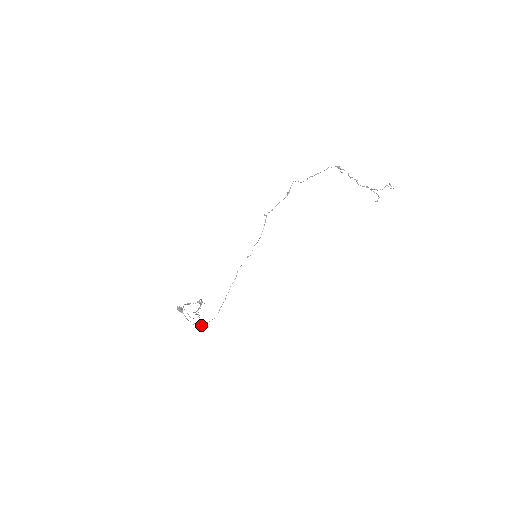
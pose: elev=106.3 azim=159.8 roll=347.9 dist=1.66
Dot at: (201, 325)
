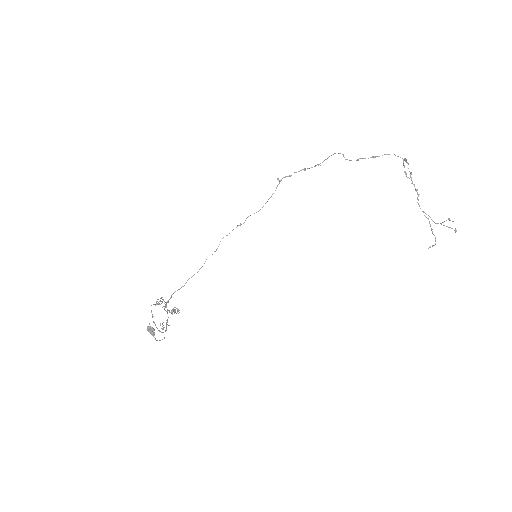
Dot at: (164, 306)
